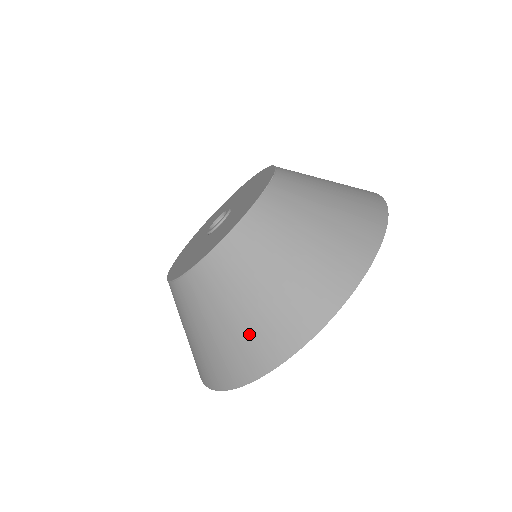
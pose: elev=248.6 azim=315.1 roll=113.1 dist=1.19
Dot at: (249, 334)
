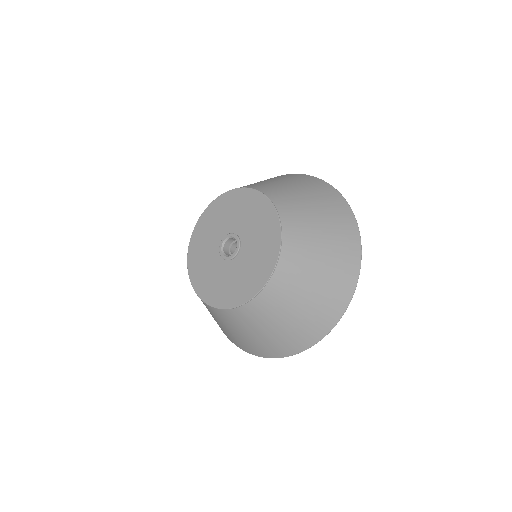
Dot at: (232, 337)
